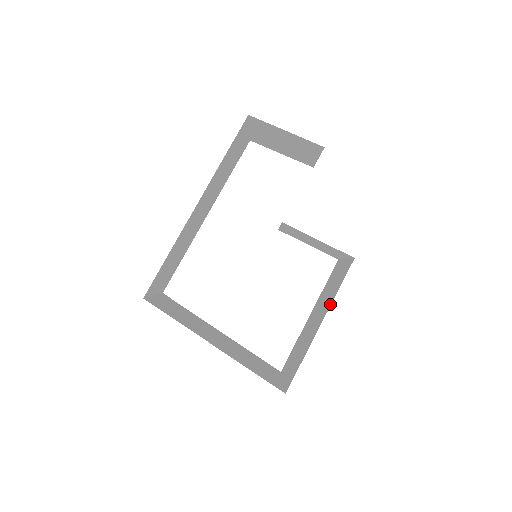
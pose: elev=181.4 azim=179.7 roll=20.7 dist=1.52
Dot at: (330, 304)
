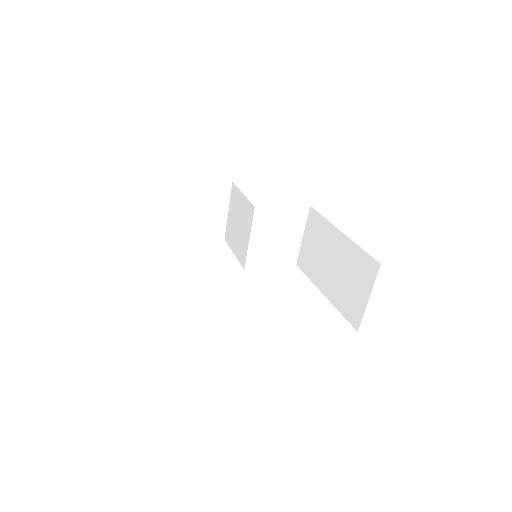
Dot at: (330, 225)
